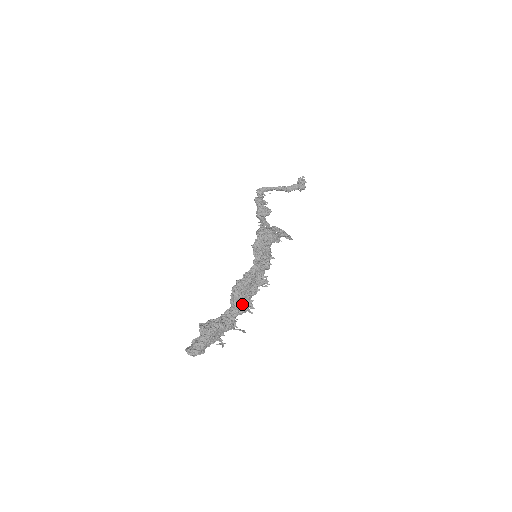
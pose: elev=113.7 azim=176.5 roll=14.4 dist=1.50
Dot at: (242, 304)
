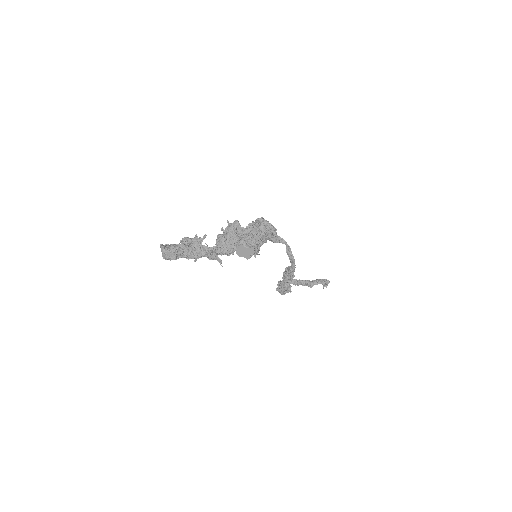
Dot at: (225, 241)
